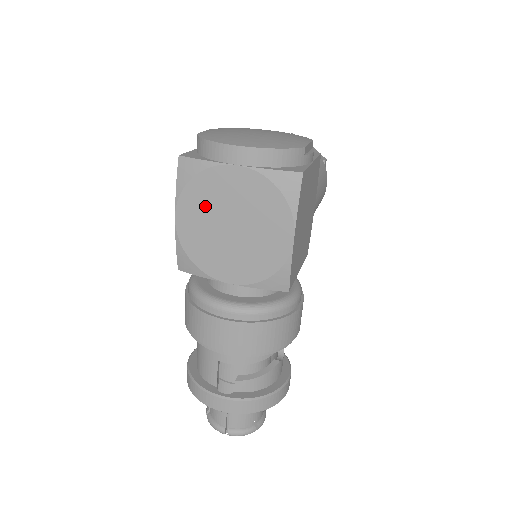
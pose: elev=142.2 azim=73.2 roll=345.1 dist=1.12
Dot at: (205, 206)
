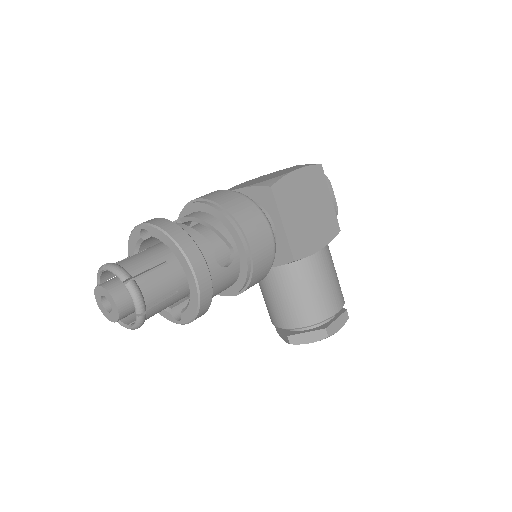
Dot at: occluded
